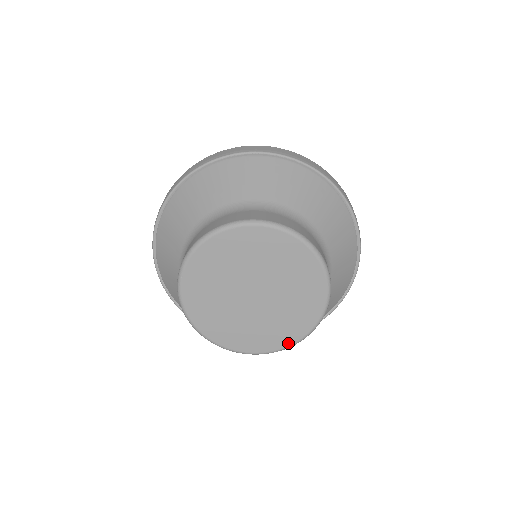
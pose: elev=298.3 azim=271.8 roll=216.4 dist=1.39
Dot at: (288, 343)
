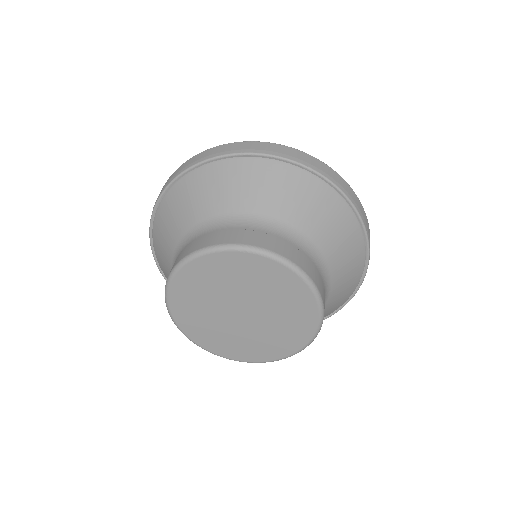
Dot at: (260, 360)
